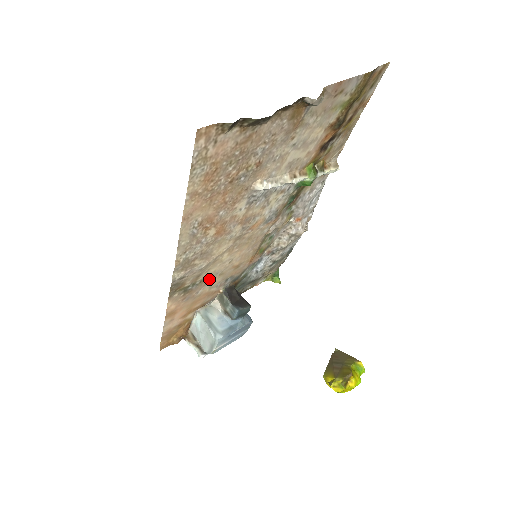
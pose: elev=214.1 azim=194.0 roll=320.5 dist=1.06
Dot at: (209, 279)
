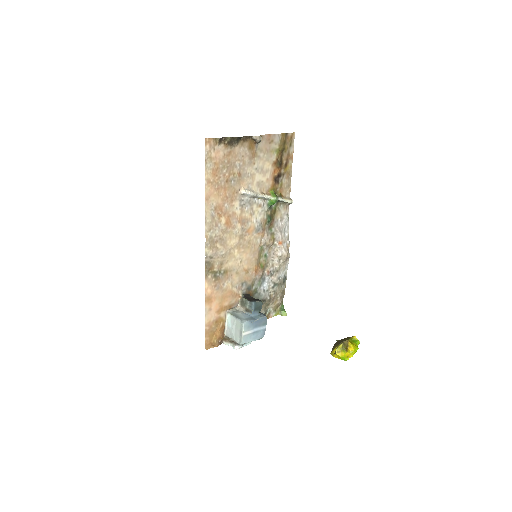
Dot at: (229, 273)
